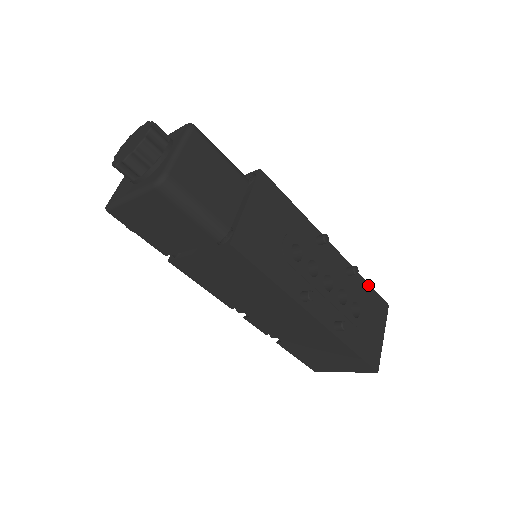
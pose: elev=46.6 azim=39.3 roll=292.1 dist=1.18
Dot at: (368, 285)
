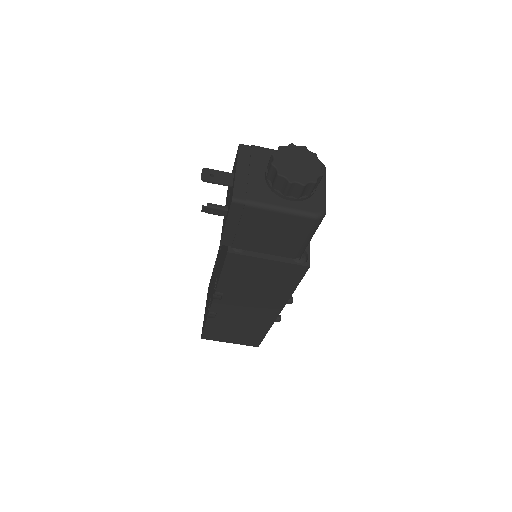
Dot at: occluded
